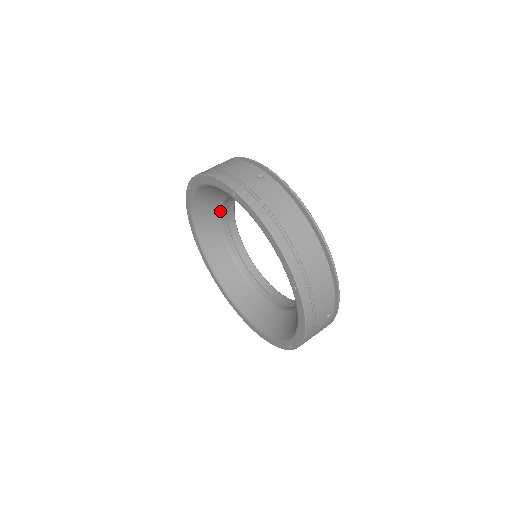
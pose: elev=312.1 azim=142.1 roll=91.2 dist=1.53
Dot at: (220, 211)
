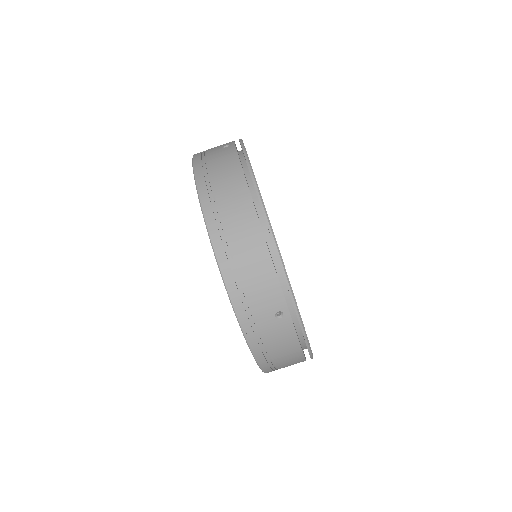
Dot at: occluded
